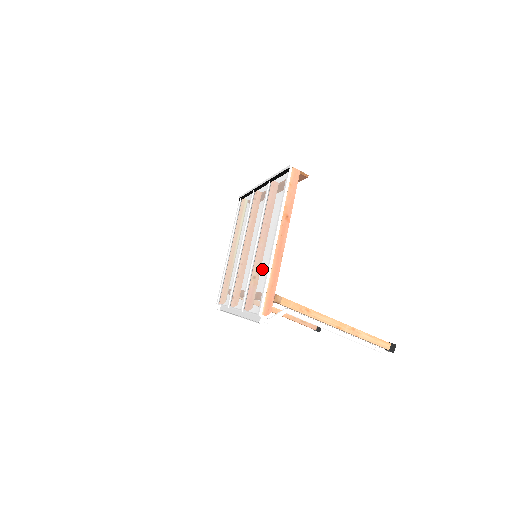
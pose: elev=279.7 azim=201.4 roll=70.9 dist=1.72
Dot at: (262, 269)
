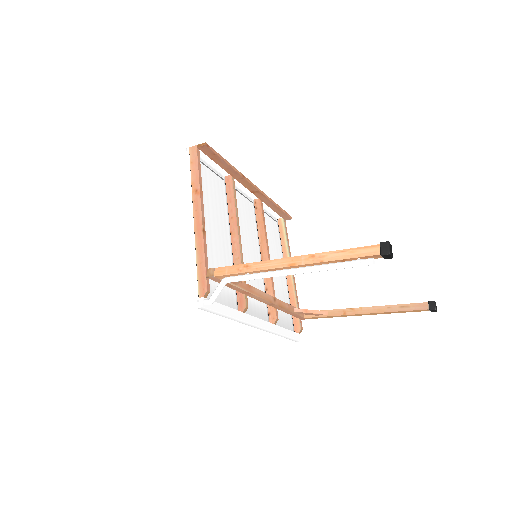
Dot at: (210, 256)
